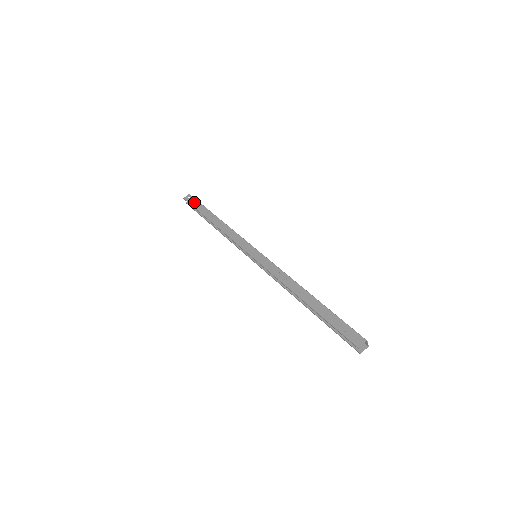
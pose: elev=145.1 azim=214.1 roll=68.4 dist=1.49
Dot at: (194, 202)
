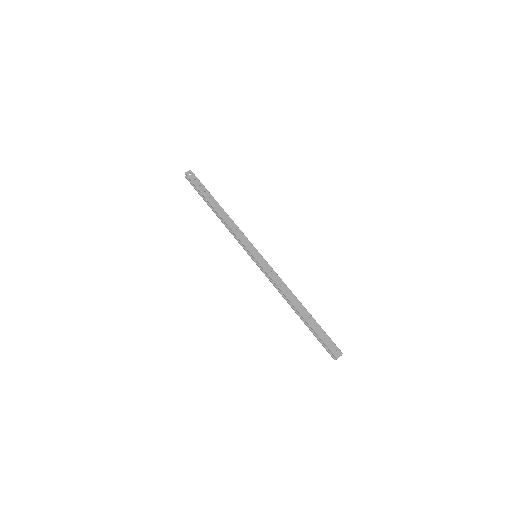
Dot at: (196, 181)
